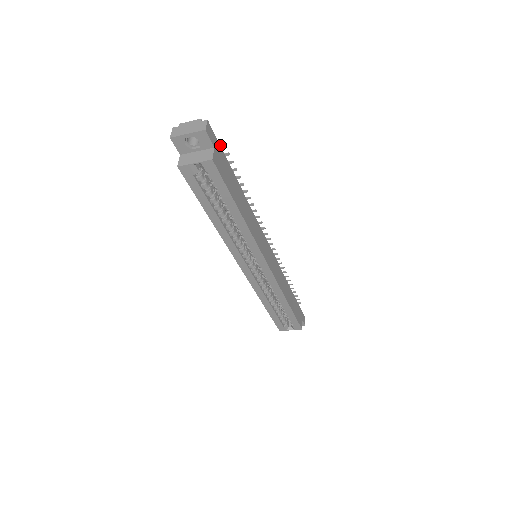
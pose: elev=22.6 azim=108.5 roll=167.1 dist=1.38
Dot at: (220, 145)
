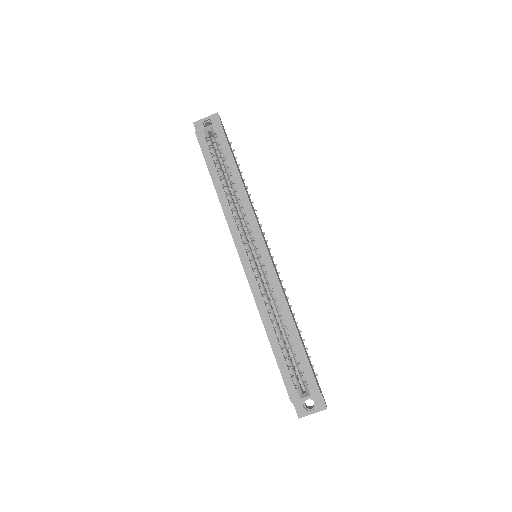
Dot at: occluded
